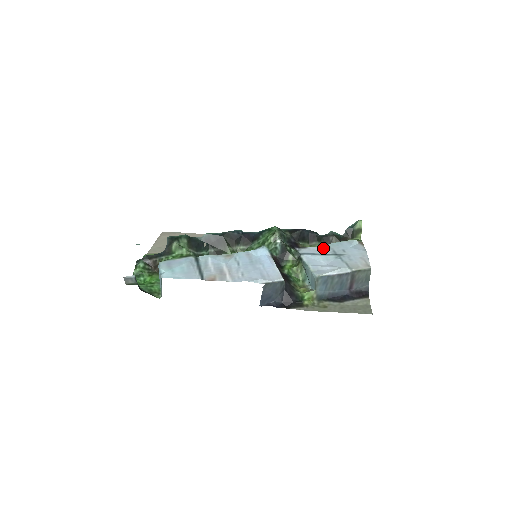
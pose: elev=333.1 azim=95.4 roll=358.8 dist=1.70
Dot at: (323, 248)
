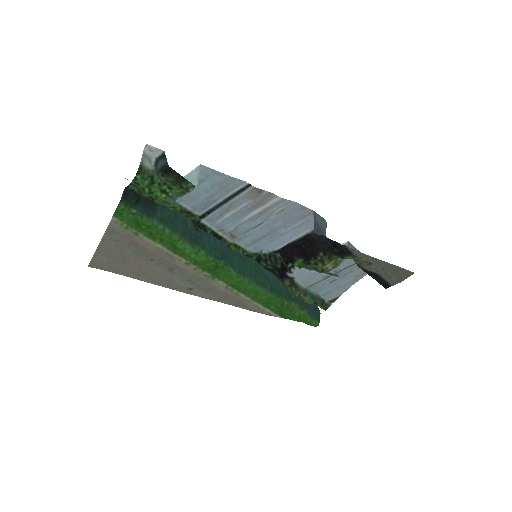
Dot at: (311, 280)
